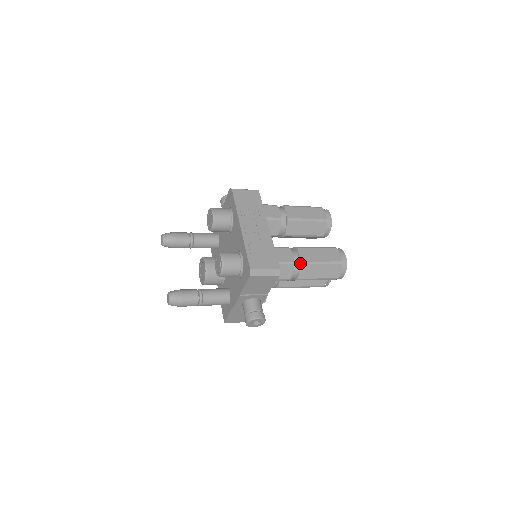
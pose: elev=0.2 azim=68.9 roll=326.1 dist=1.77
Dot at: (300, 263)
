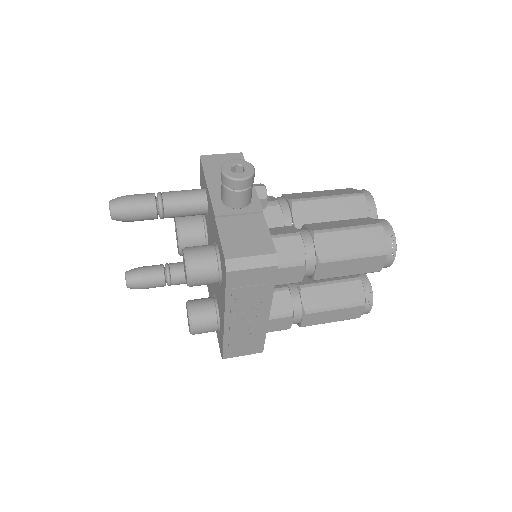
Dot at: (299, 326)
